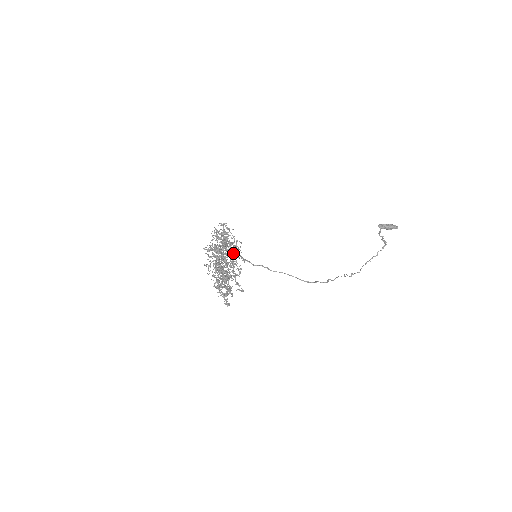
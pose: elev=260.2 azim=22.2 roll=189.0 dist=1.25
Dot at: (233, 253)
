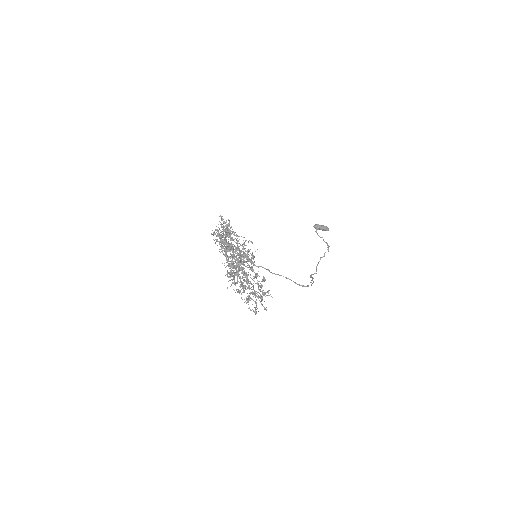
Dot at: (251, 254)
